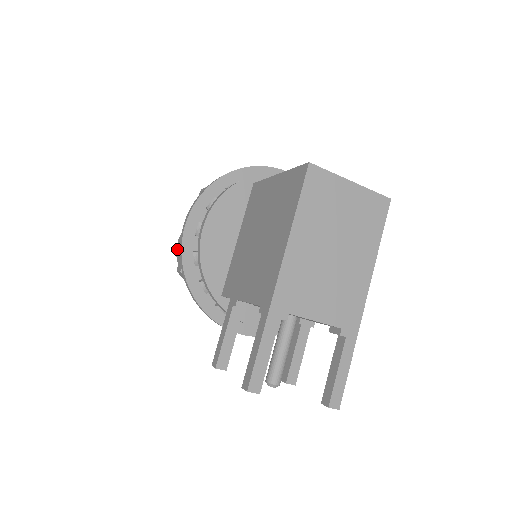
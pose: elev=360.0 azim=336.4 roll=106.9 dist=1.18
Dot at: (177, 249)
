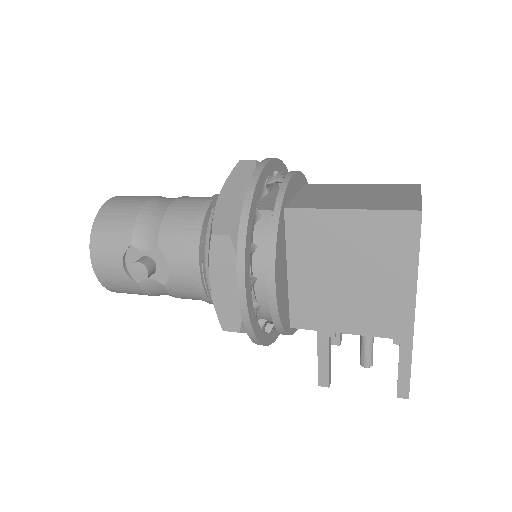
Dot at: (99, 274)
